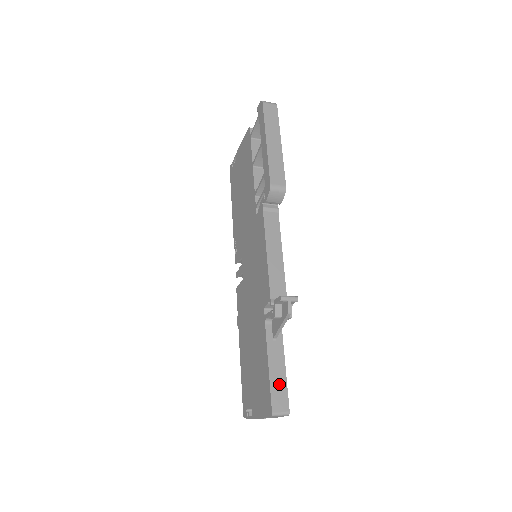
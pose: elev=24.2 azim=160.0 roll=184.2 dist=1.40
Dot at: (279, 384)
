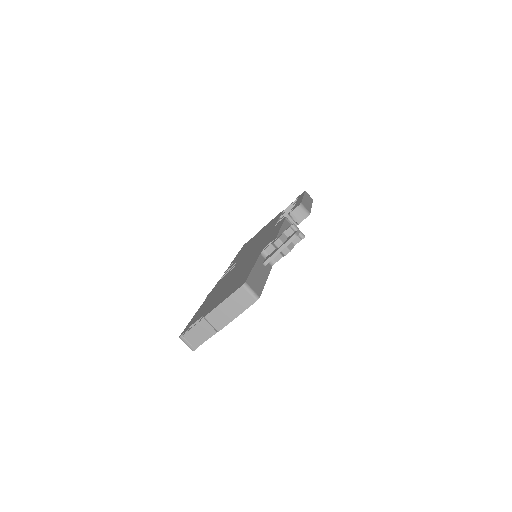
Dot at: (258, 280)
